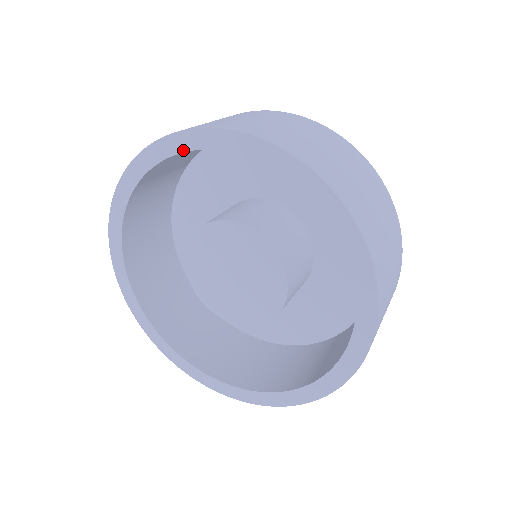
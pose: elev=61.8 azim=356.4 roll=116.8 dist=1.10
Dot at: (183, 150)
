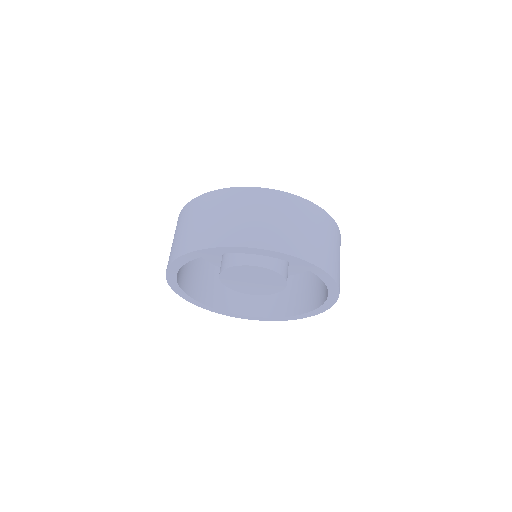
Dot at: (275, 257)
